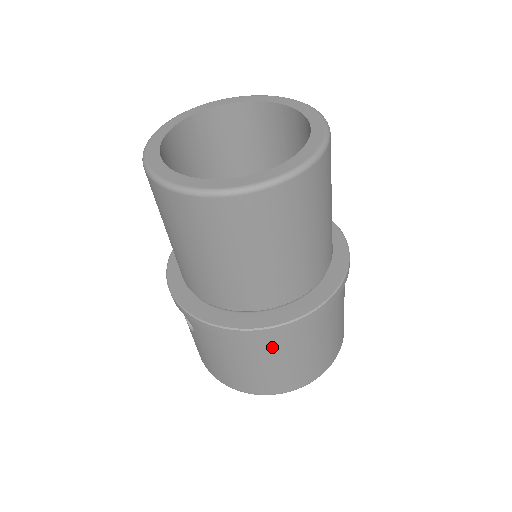
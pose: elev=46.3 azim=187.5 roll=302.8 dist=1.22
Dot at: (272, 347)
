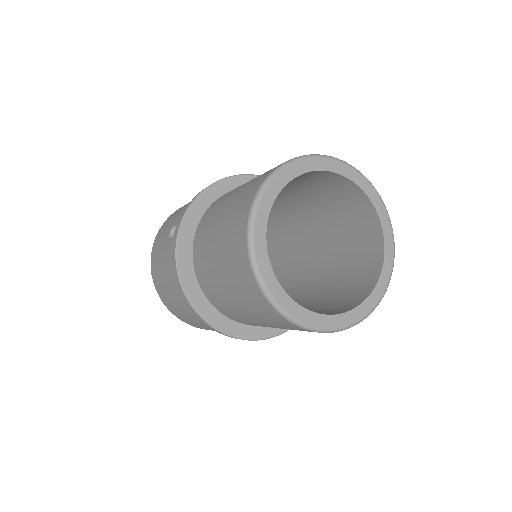
Dot at: (193, 313)
